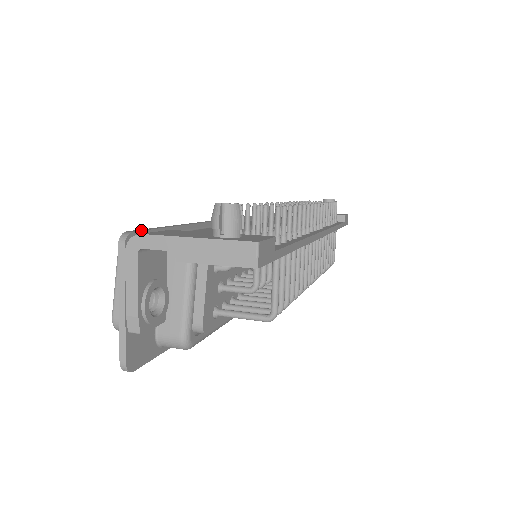
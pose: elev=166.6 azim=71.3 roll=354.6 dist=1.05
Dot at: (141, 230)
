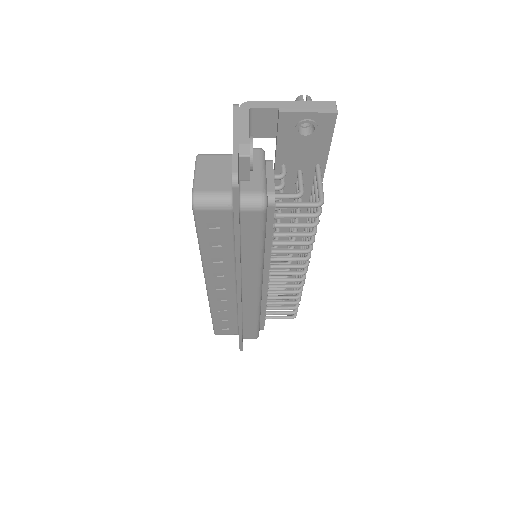
Dot at: occluded
